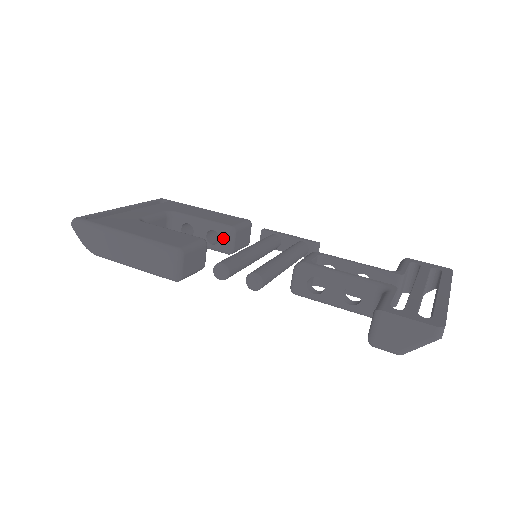
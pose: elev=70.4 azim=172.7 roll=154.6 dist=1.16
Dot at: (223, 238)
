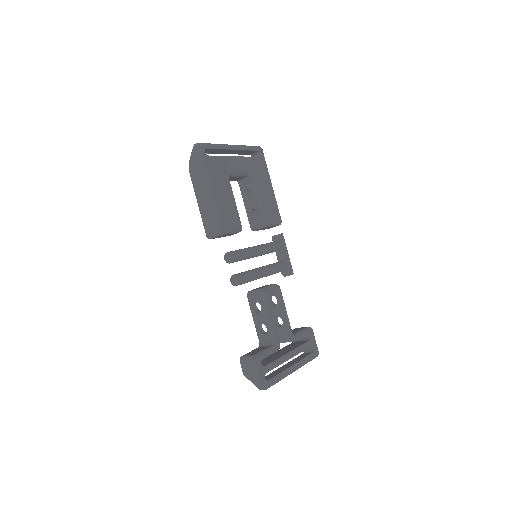
Dot at: (257, 222)
